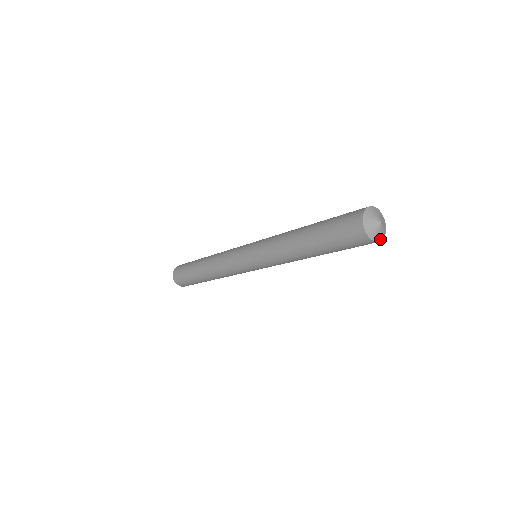
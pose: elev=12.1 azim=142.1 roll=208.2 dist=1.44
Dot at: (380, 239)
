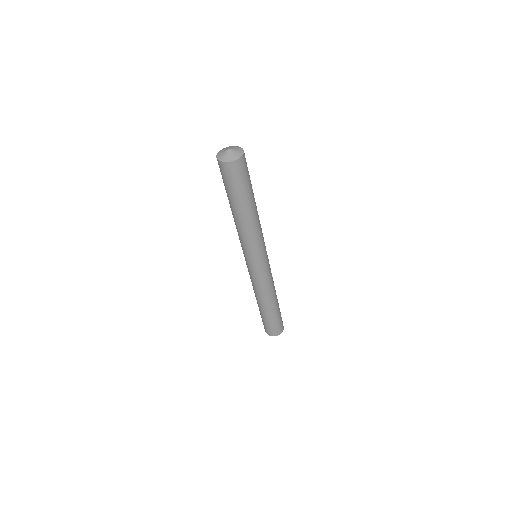
Dot at: (232, 159)
